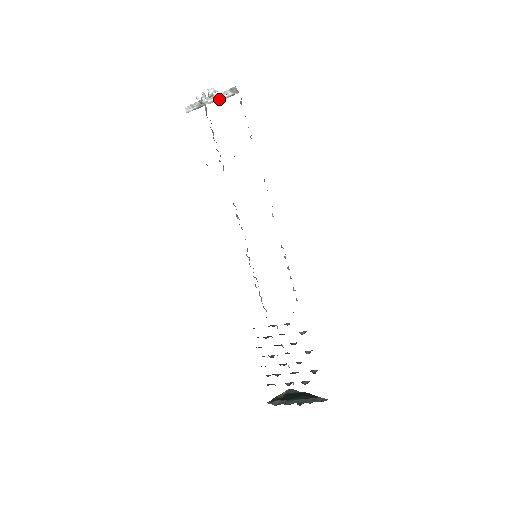
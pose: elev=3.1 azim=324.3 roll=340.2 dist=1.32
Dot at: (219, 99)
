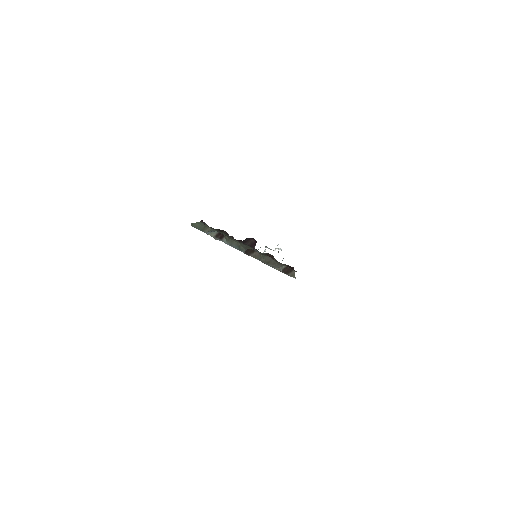
Dot at: occluded
